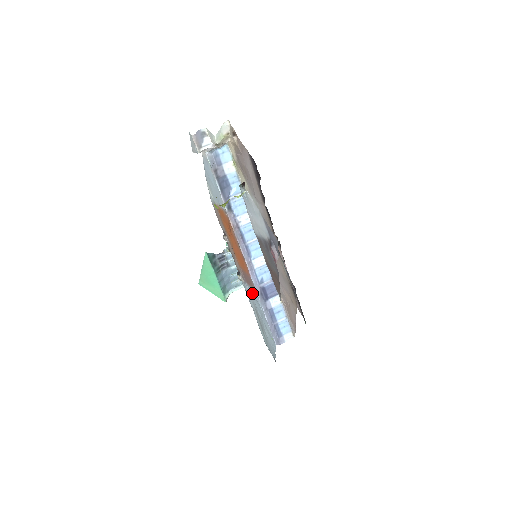
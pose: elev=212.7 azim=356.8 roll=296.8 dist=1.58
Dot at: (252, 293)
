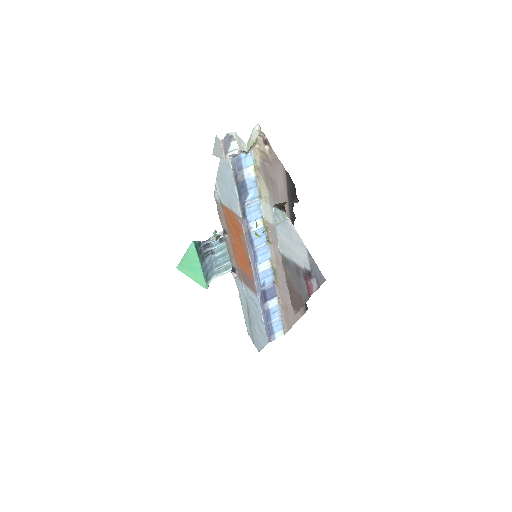
Dot at: (249, 293)
